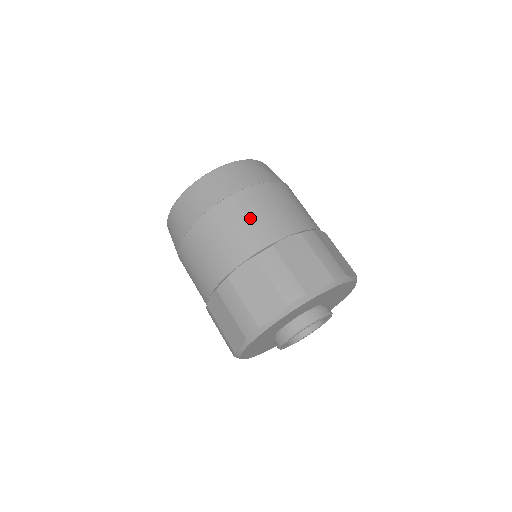
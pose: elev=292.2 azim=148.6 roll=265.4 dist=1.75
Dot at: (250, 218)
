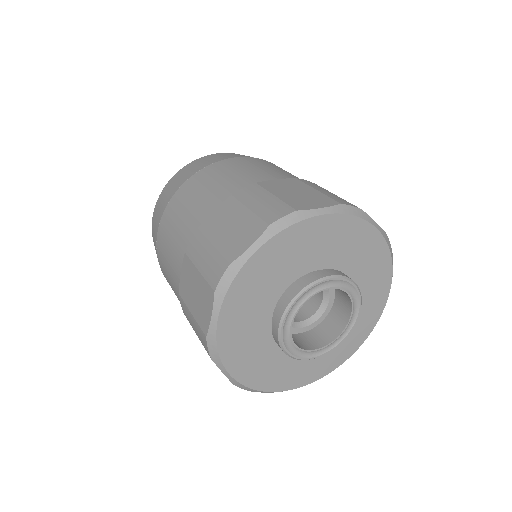
Dot at: (182, 214)
